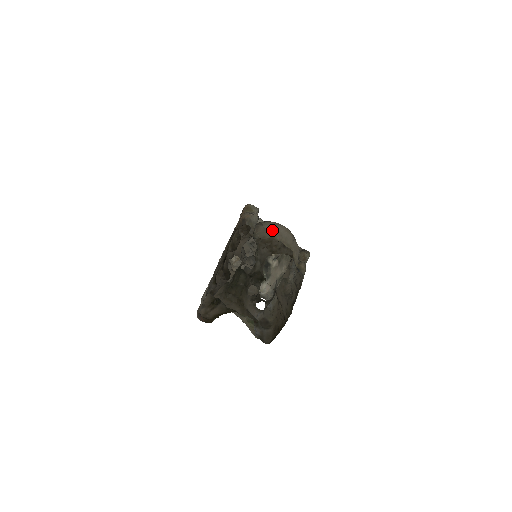
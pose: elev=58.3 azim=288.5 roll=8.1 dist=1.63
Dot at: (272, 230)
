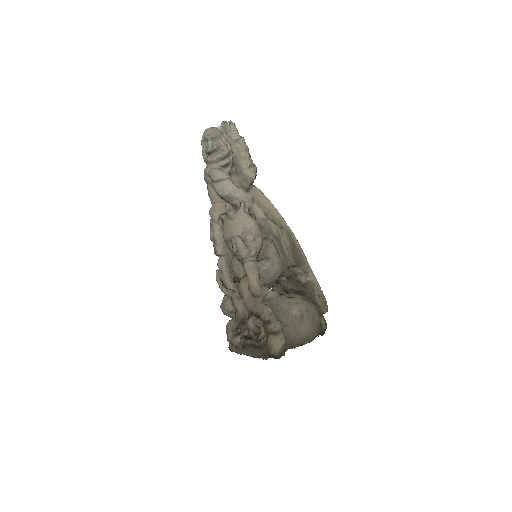
Dot at: (299, 338)
